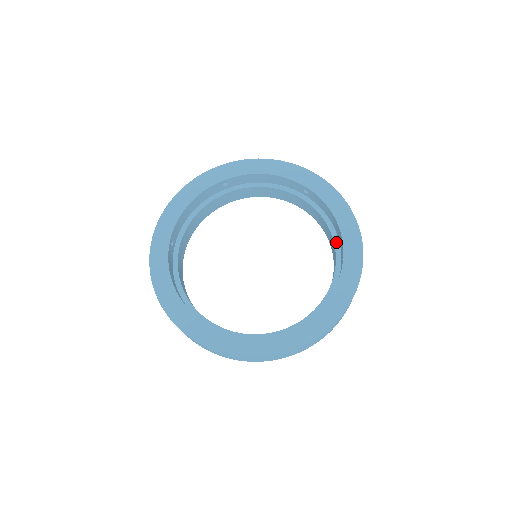
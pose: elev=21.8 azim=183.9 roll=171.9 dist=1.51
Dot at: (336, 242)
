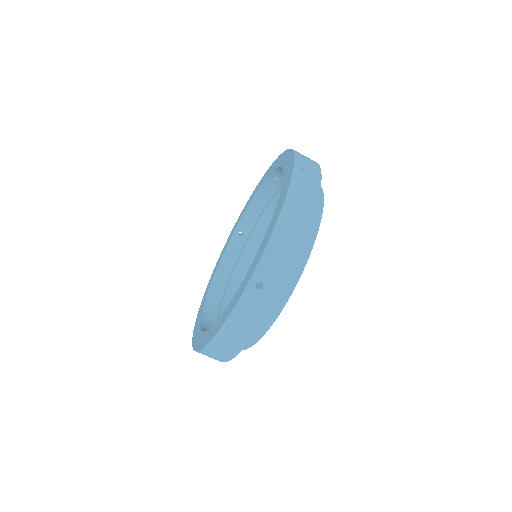
Dot at: occluded
